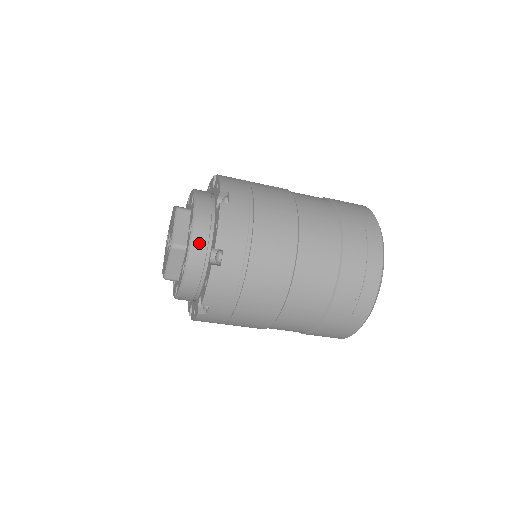
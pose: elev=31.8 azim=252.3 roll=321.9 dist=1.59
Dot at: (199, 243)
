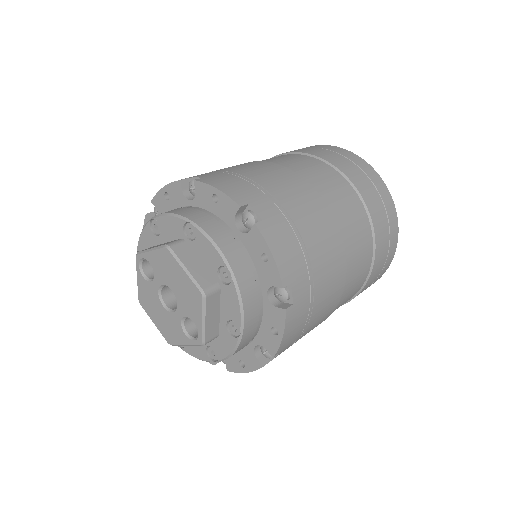
Dot at: (245, 343)
